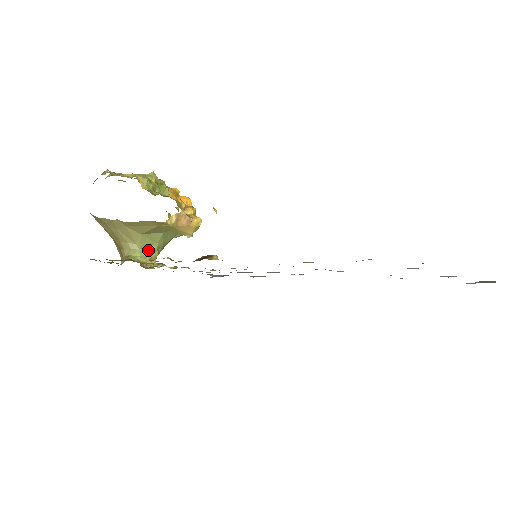
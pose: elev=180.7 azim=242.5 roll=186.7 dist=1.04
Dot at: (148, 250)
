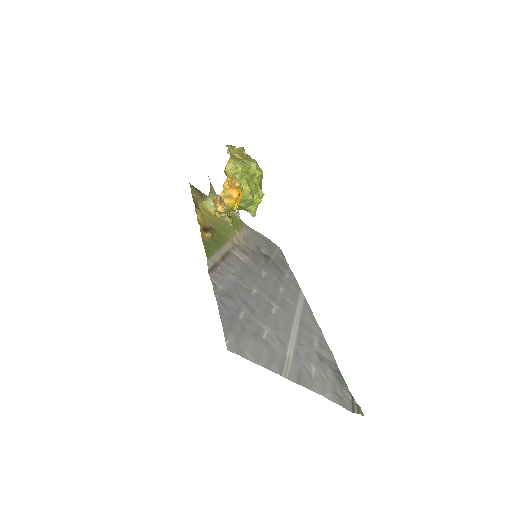
Dot at: occluded
